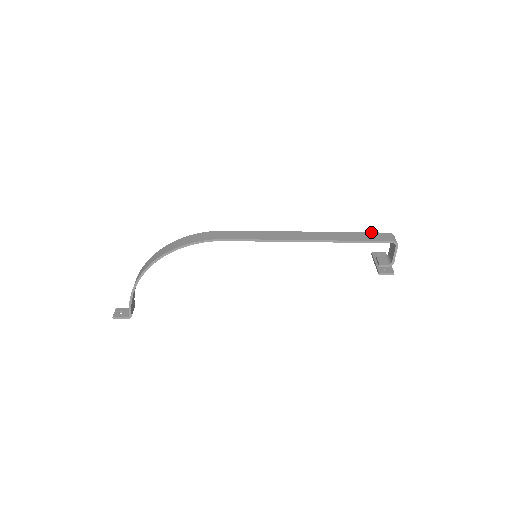
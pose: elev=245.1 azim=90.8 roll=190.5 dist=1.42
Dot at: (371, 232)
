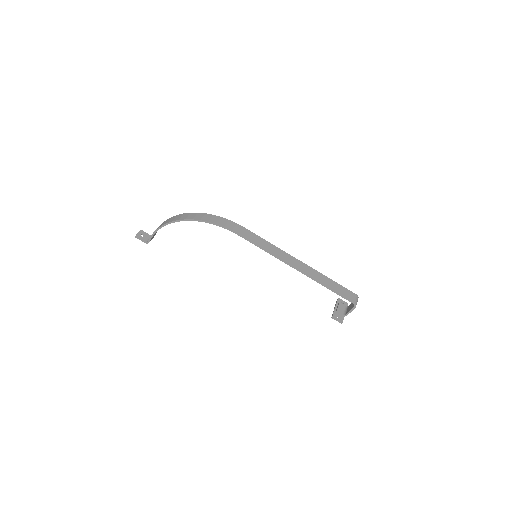
Dot at: (344, 287)
